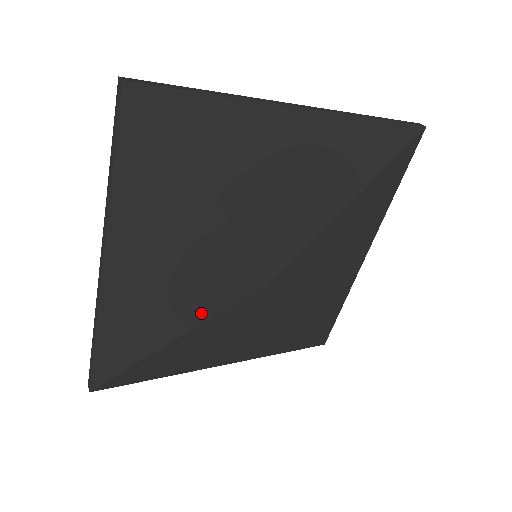
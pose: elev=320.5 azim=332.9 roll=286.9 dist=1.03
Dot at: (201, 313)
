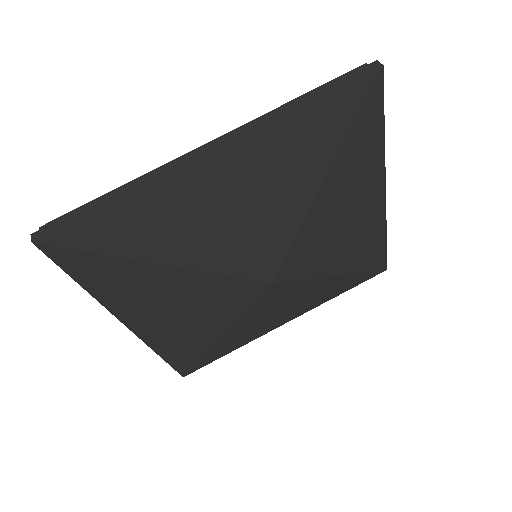
Dot at: (207, 260)
